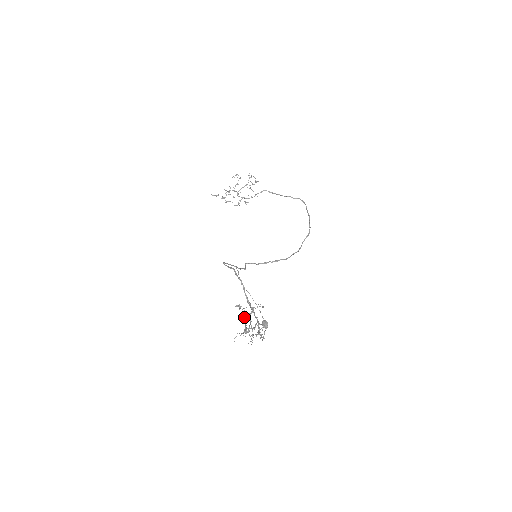
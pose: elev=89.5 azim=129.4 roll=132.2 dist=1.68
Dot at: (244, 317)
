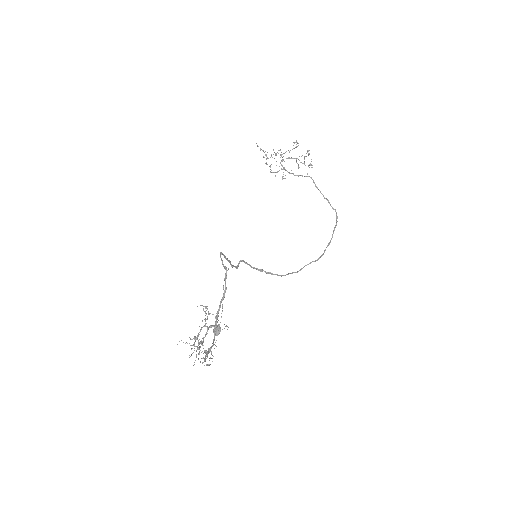
Dot at: occluded
